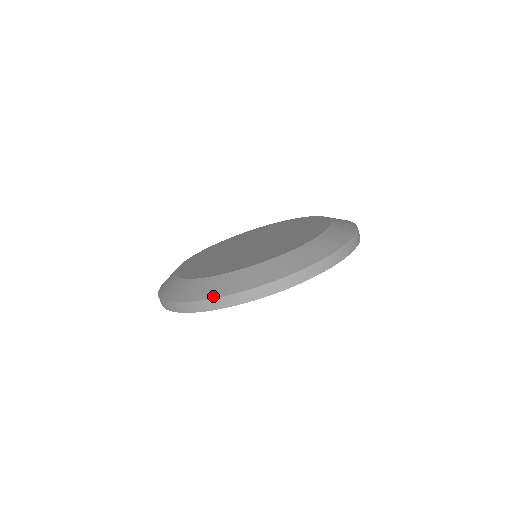
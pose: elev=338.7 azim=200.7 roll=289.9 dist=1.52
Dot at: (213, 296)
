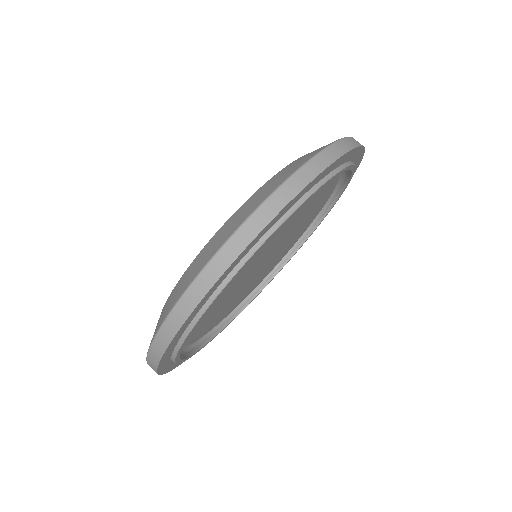
Dot at: (321, 149)
